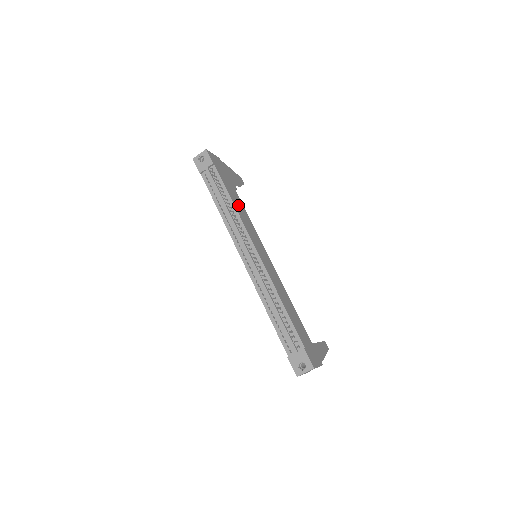
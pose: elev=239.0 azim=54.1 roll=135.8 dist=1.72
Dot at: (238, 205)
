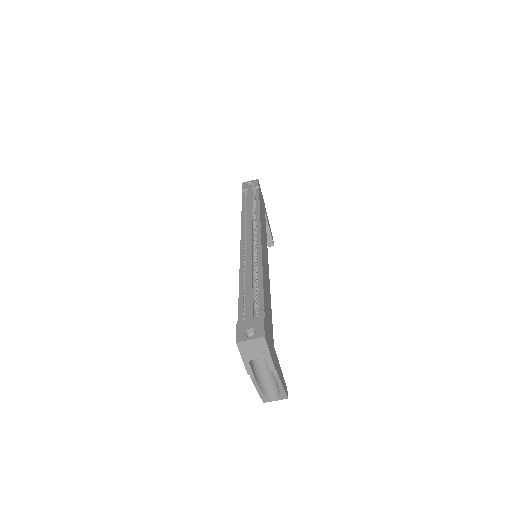
Dot at: occluded
